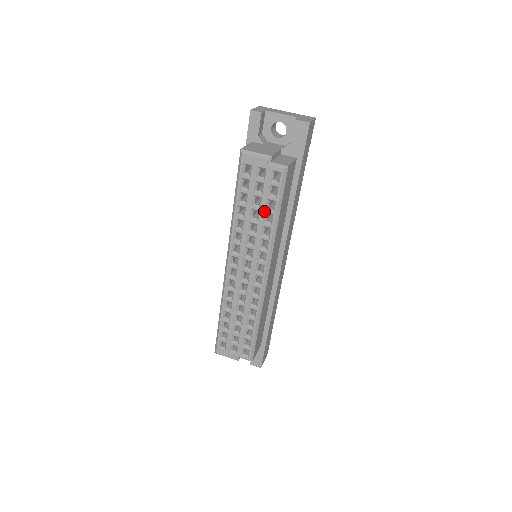
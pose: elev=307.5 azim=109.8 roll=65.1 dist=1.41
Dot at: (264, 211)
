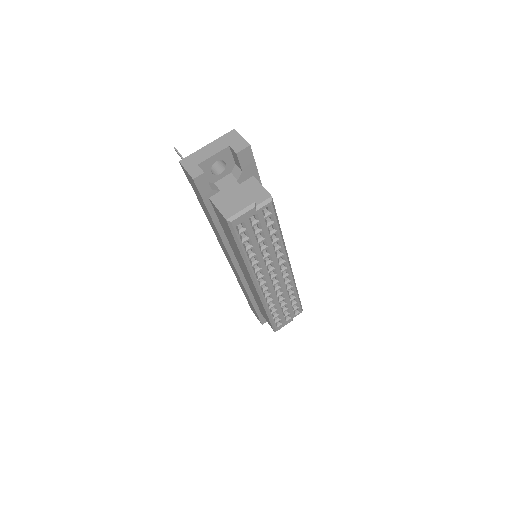
Dot at: (269, 237)
